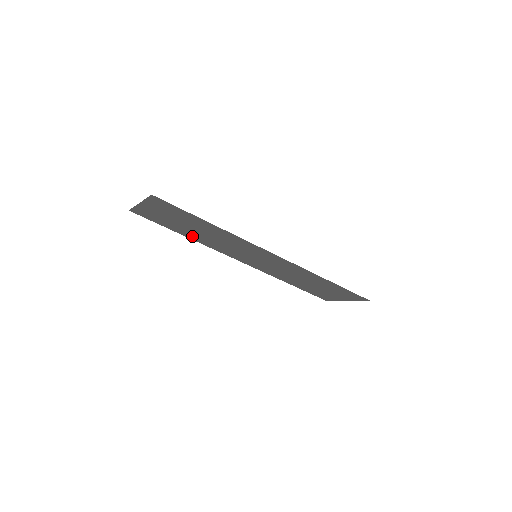
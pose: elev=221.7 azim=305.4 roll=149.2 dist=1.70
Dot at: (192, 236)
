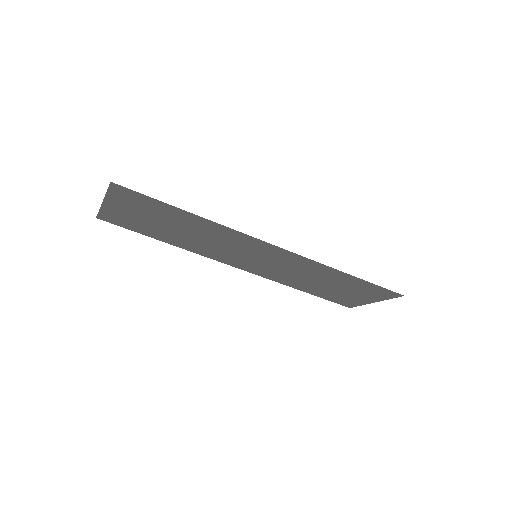
Dot at: (176, 241)
